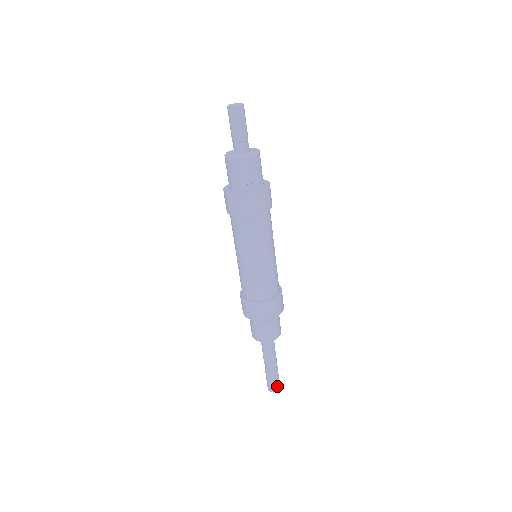
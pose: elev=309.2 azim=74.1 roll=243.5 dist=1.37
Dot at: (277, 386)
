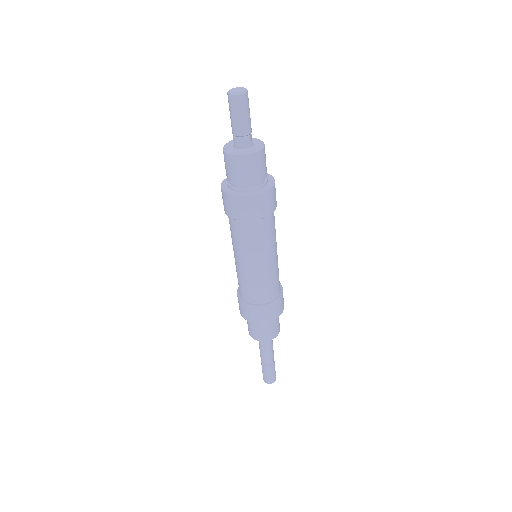
Dot at: (271, 379)
